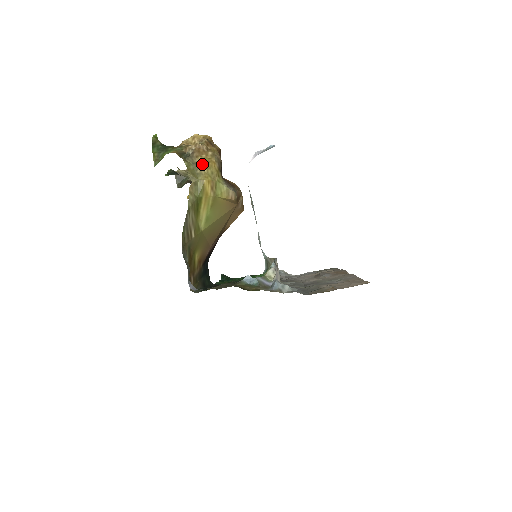
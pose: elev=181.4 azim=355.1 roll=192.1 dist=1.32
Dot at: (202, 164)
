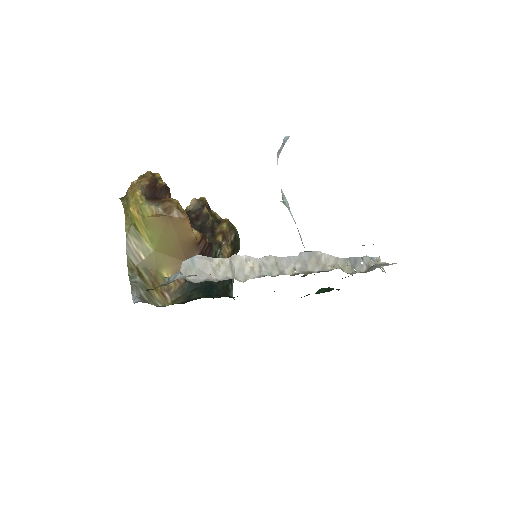
Dot at: (130, 197)
